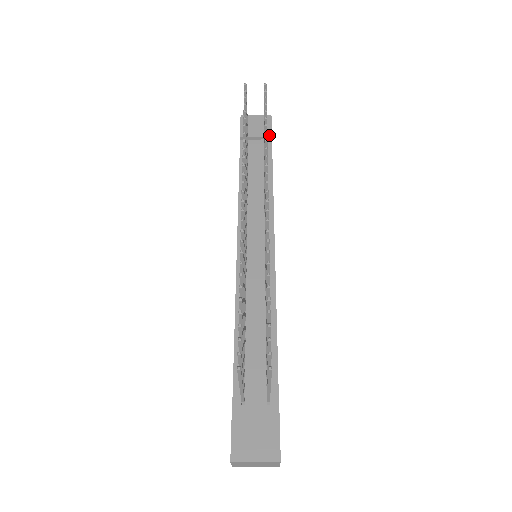
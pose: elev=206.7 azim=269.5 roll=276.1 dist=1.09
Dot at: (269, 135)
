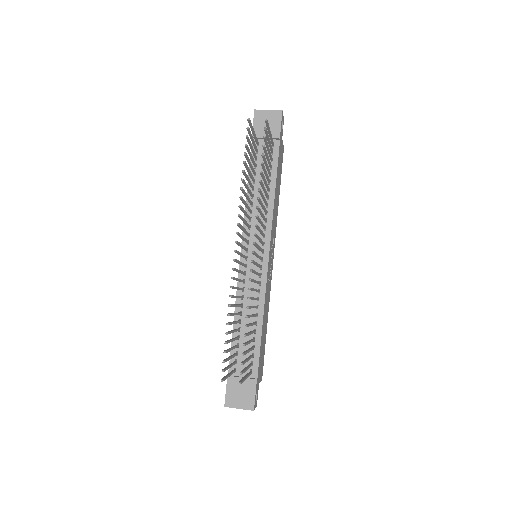
Dot at: (277, 136)
